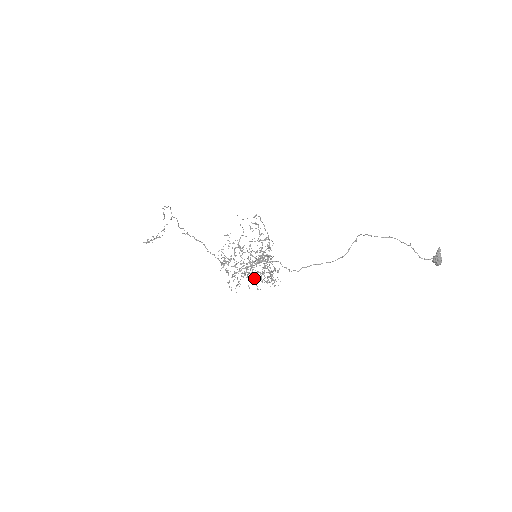
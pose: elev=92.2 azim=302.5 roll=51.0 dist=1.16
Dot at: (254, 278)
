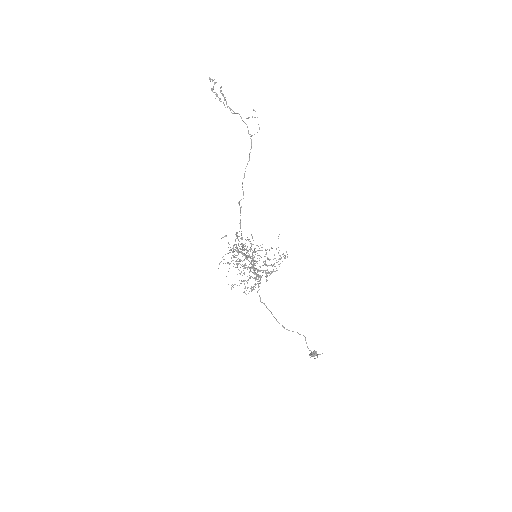
Dot at: occluded
